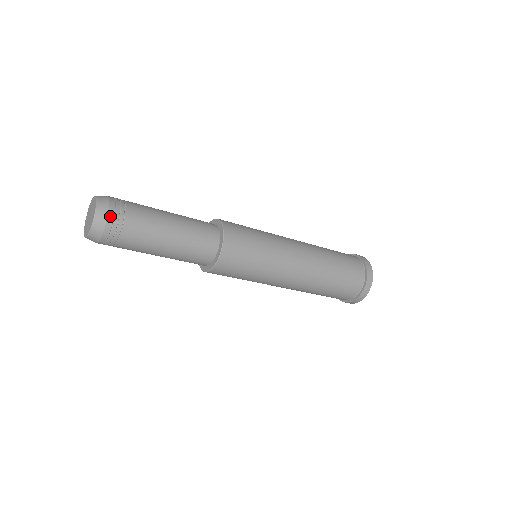
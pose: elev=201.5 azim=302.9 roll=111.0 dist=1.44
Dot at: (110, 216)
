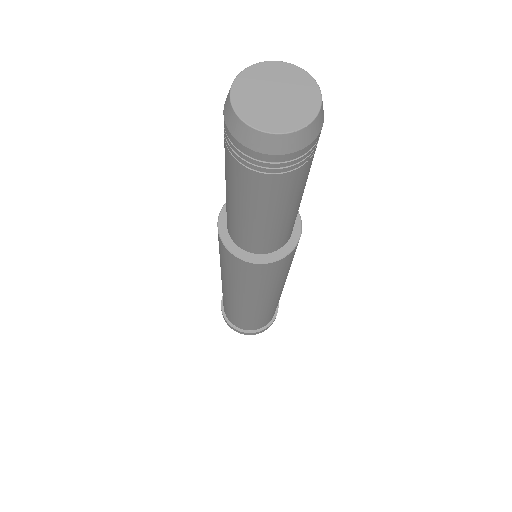
Dot at: (314, 142)
